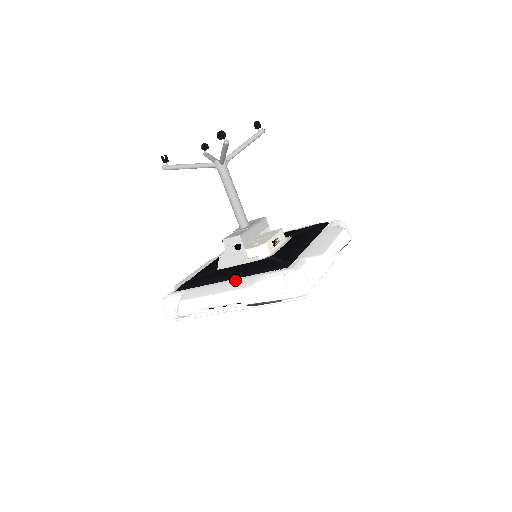
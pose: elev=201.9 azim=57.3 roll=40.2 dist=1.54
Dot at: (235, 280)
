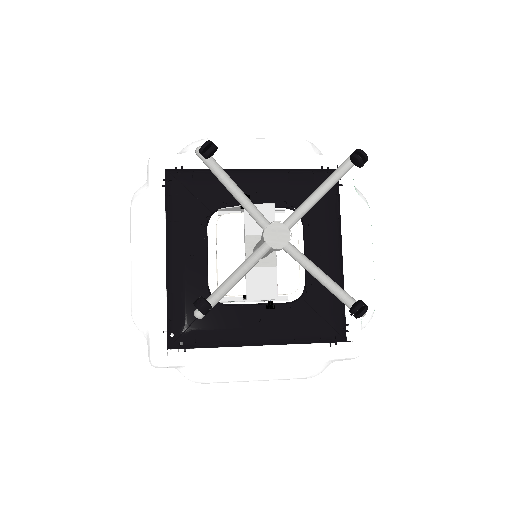
Dot at: (276, 353)
